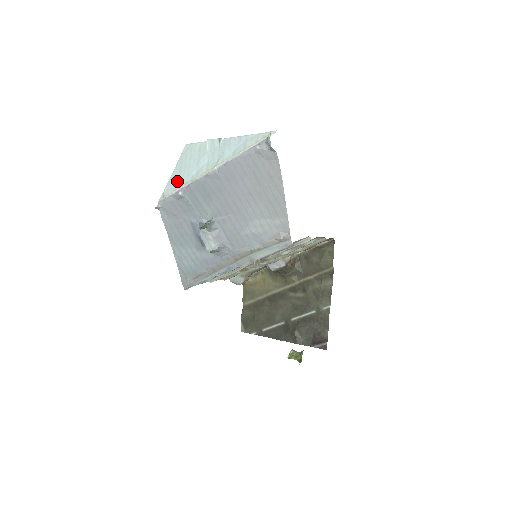
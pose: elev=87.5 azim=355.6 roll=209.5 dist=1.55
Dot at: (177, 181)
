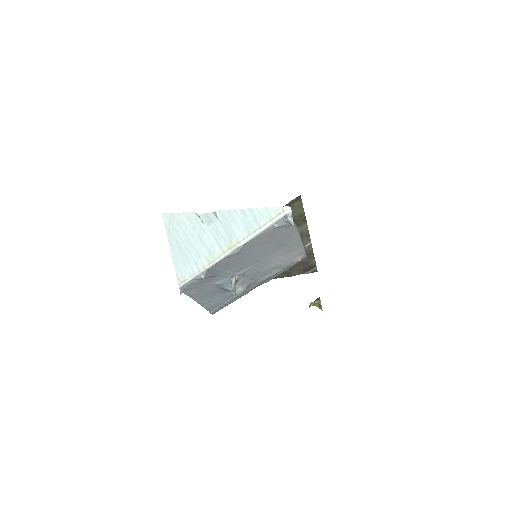
Dot at: (187, 263)
